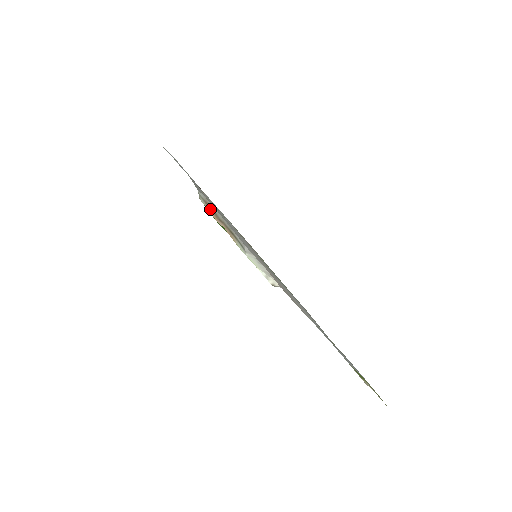
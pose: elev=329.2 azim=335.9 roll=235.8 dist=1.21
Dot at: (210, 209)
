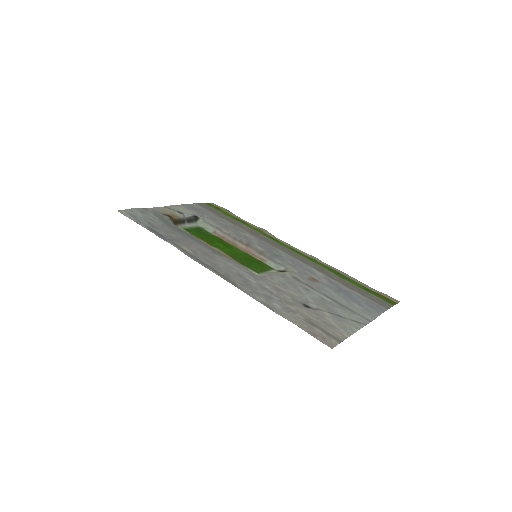
Dot at: occluded
